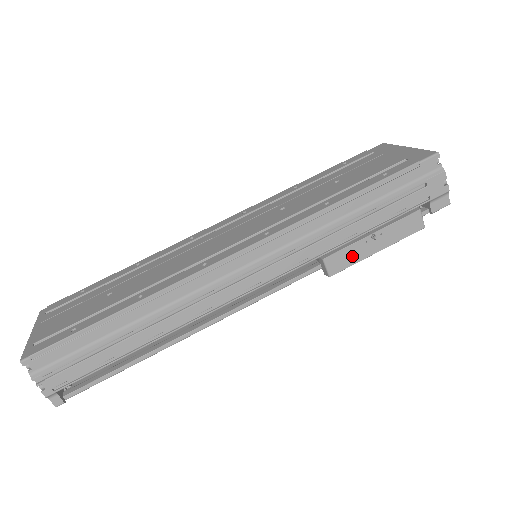
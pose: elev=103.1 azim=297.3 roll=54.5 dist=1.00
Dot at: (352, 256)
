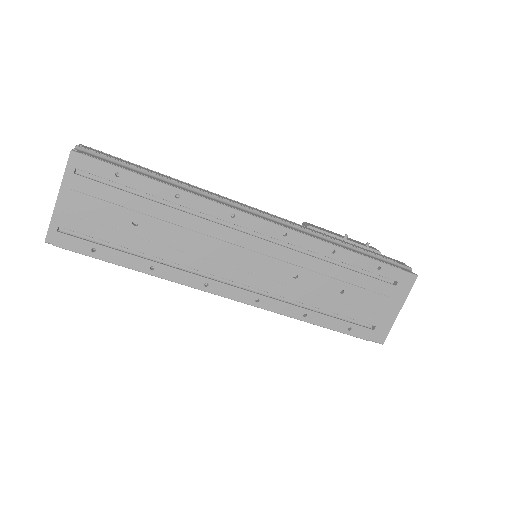
Dot at: occluded
